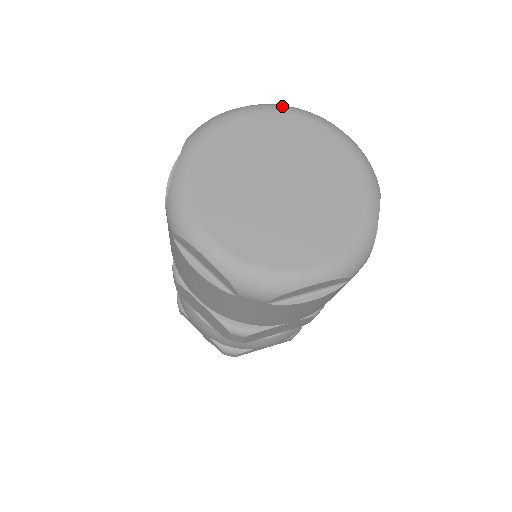
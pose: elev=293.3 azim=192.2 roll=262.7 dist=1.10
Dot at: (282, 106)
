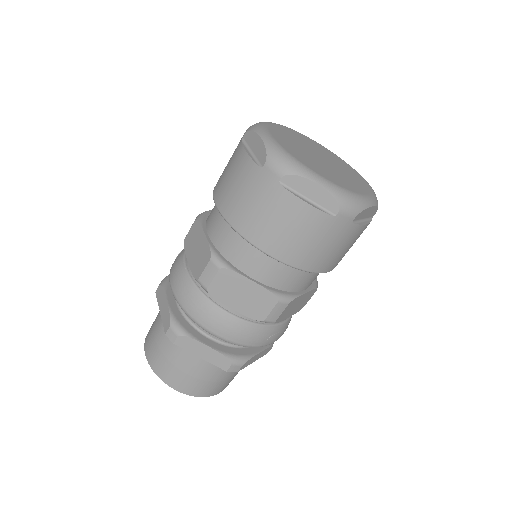
Dot at: occluded
